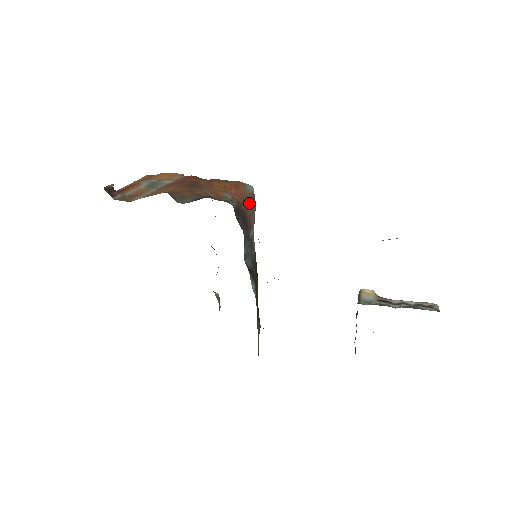
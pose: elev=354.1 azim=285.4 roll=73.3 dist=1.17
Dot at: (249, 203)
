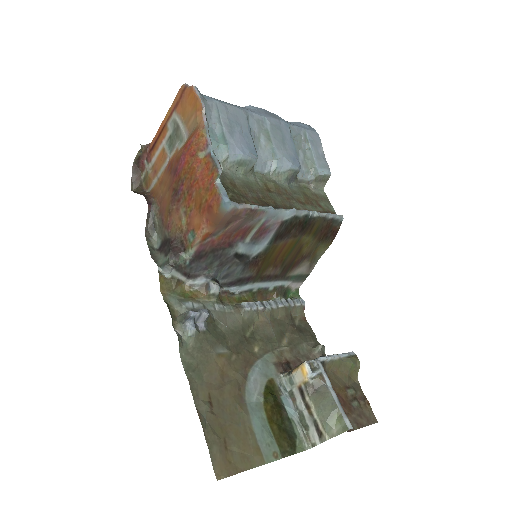
Dot at: (229, 223)
